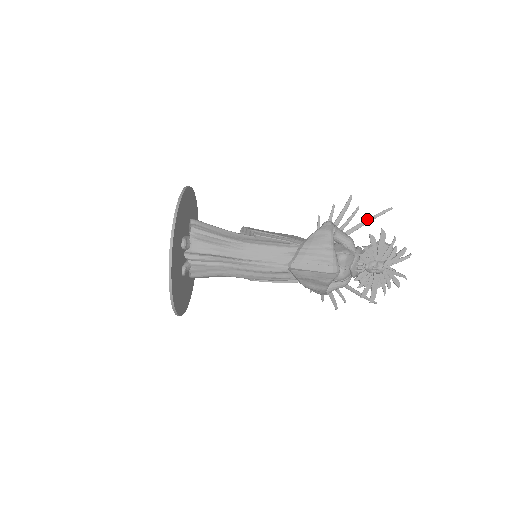
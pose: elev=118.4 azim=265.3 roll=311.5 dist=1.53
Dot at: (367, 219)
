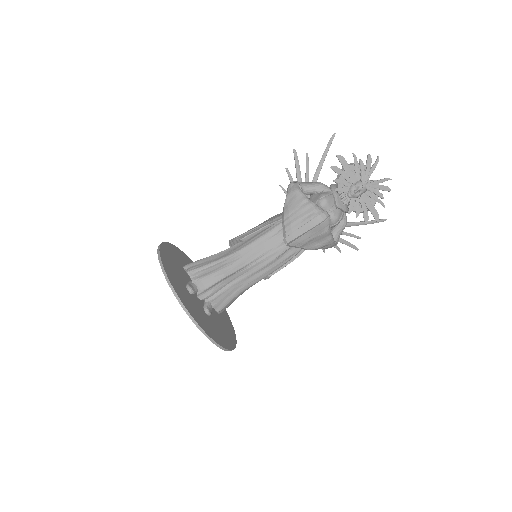
Dot at: (321, 158)
